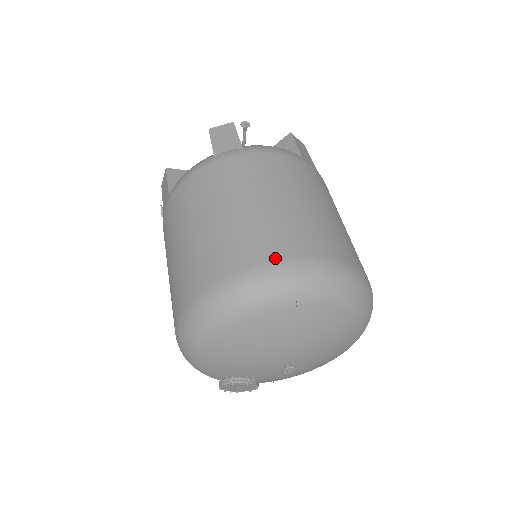
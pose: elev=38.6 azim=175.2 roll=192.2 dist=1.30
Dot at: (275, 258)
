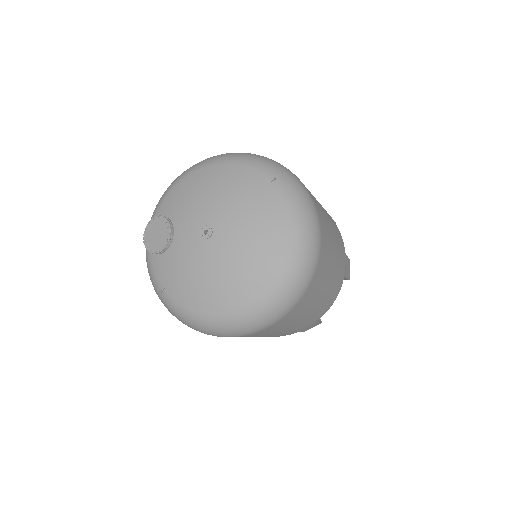
Dot at: occluded
